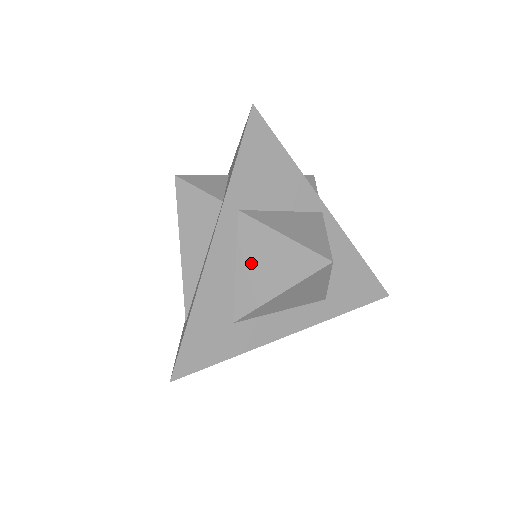
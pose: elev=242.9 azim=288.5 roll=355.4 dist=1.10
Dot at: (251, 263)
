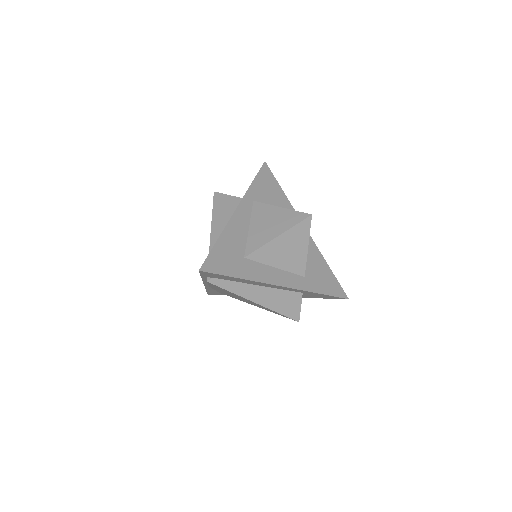
Dot at: (260, 224)
